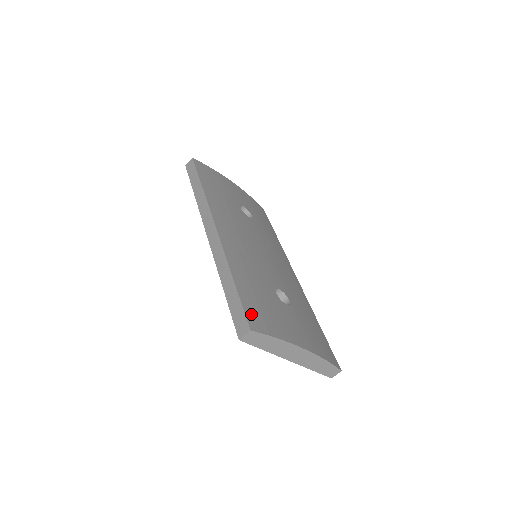
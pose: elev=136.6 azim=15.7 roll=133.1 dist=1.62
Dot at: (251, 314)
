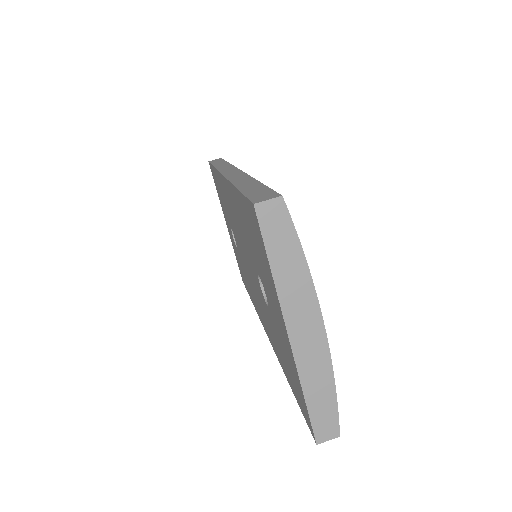
Dot at: occluded
